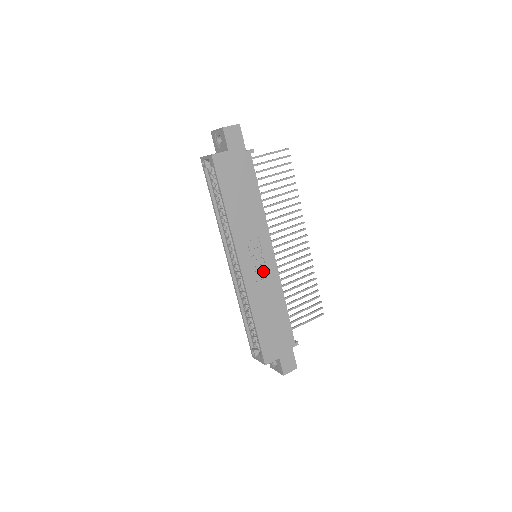
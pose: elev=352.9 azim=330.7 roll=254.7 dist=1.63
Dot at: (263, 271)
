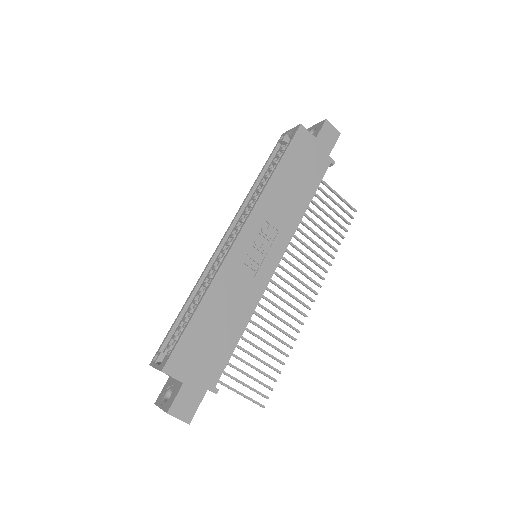
Dot at: (254, 267)
